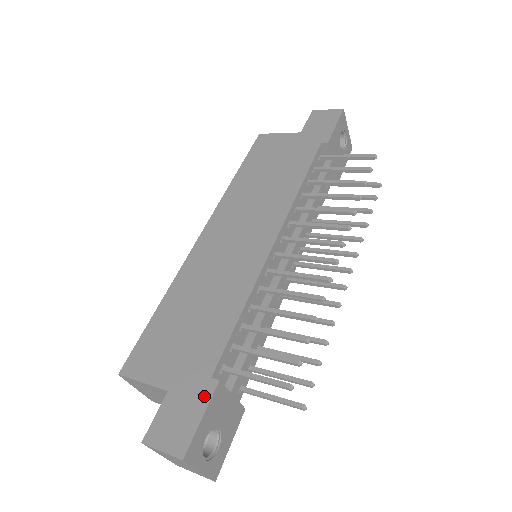
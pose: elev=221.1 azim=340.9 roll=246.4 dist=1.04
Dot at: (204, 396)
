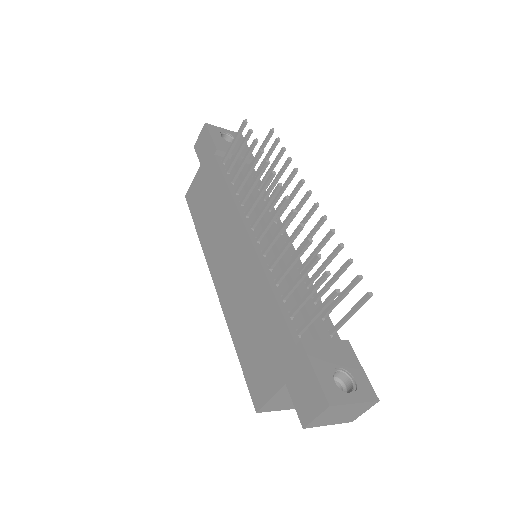
Dot at: (303, 359)
